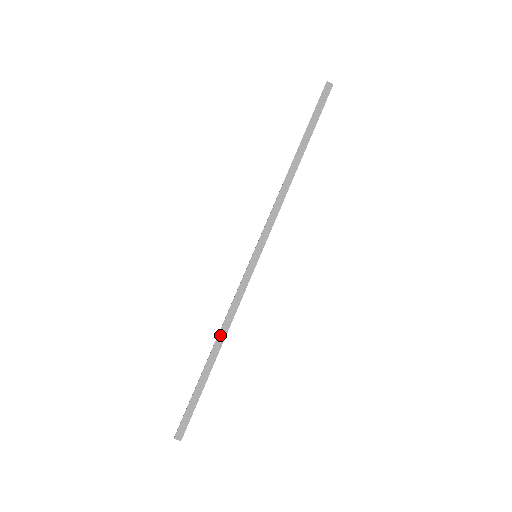
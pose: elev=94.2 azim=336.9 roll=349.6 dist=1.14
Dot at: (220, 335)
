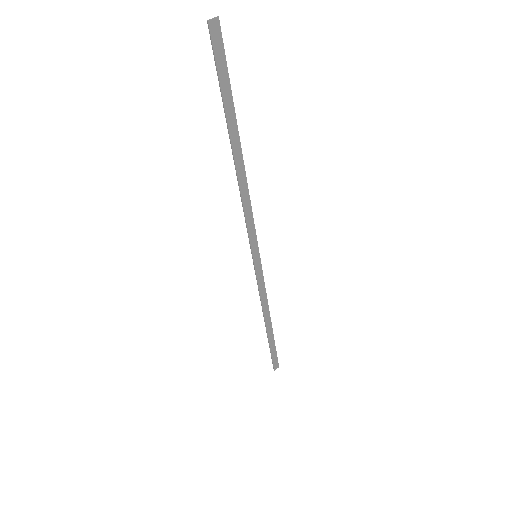
Dot at: (265, 316)
